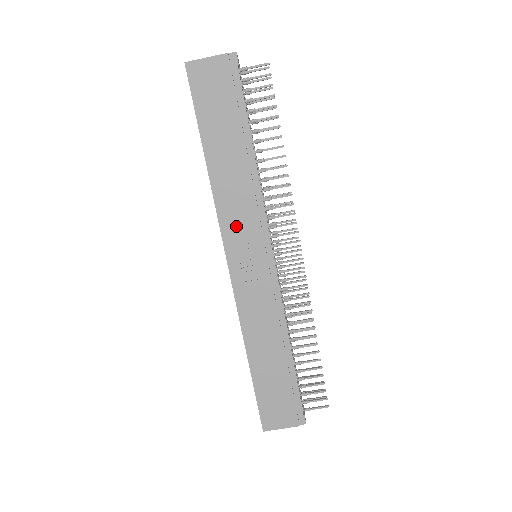
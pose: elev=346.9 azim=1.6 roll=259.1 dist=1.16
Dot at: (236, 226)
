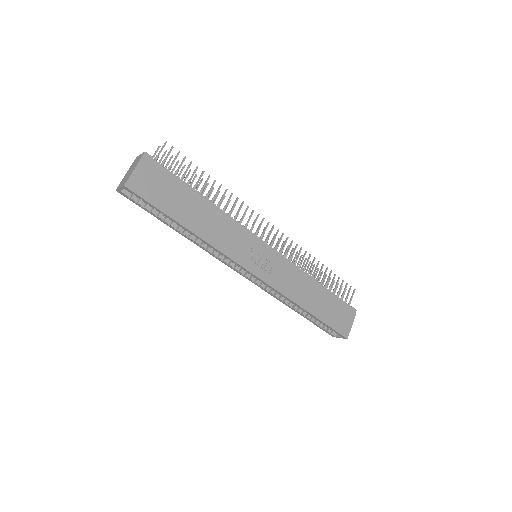
Dot at: (238, 249)
